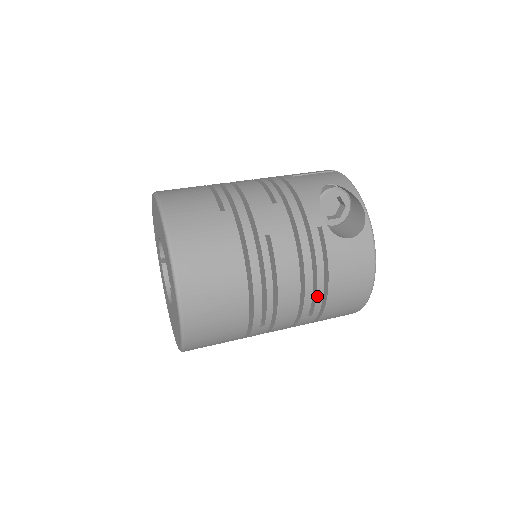
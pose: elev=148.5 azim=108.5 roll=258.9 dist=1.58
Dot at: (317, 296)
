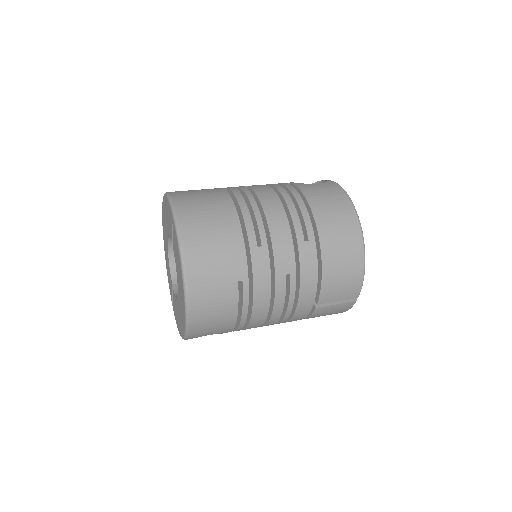
Dot at: (303, 215)
